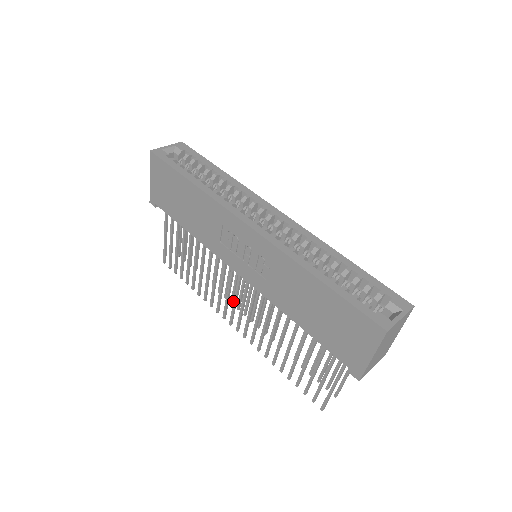
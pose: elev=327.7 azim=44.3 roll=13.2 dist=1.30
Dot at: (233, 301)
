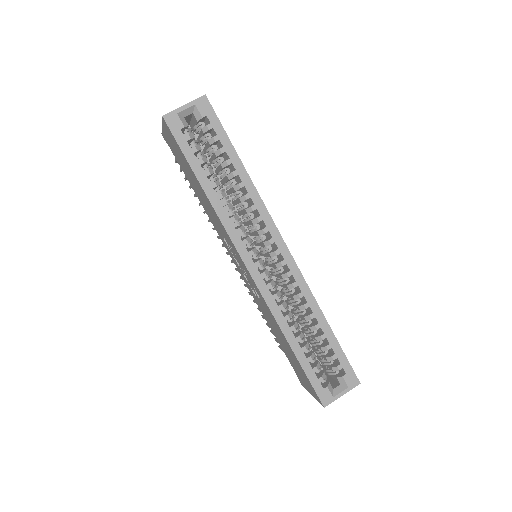
Dot at: occluded
